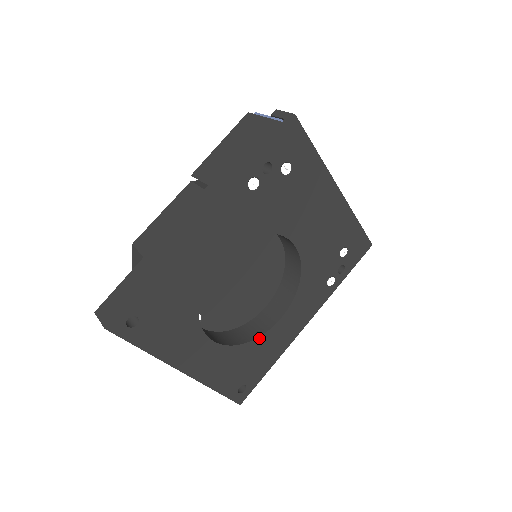
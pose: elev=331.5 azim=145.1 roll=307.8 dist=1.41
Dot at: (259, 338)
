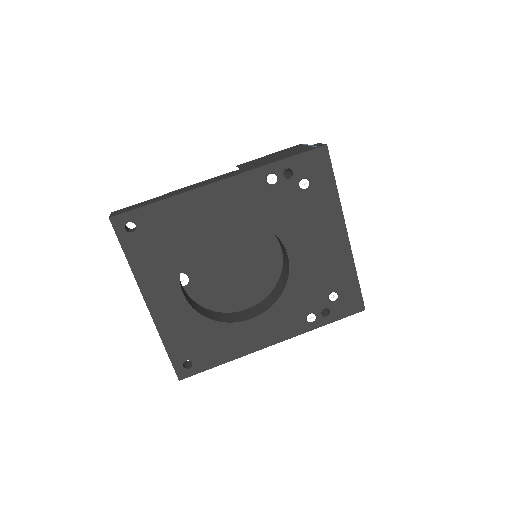
Dot at: (223, 324)
